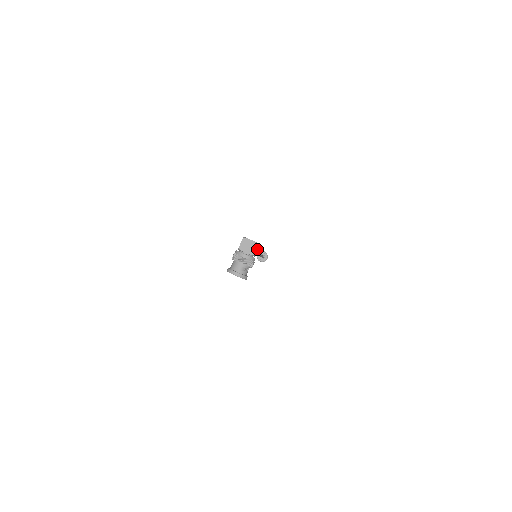
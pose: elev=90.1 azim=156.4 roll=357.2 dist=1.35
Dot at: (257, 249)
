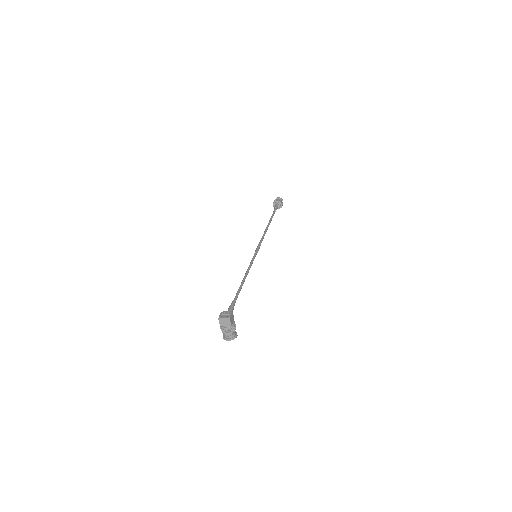
Dot at: (232, 316)
